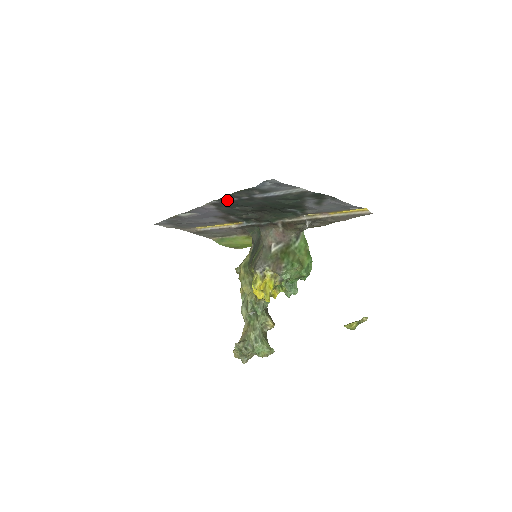
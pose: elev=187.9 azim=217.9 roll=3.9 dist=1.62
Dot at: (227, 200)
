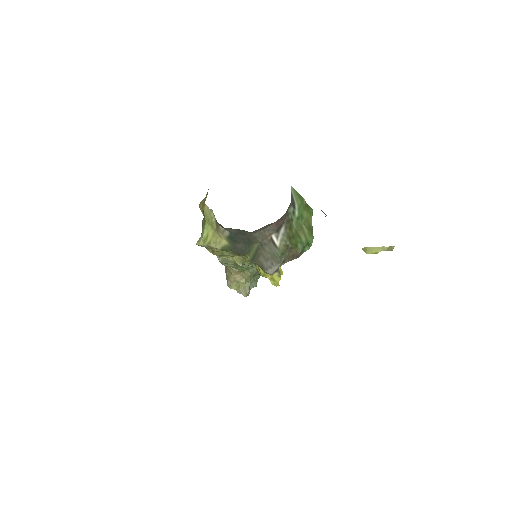
Dot at: occluded
